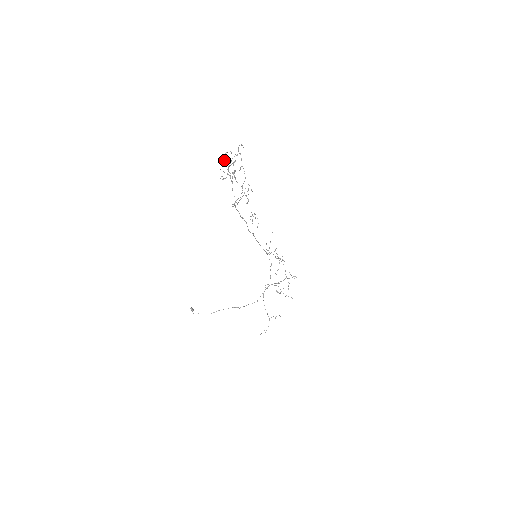
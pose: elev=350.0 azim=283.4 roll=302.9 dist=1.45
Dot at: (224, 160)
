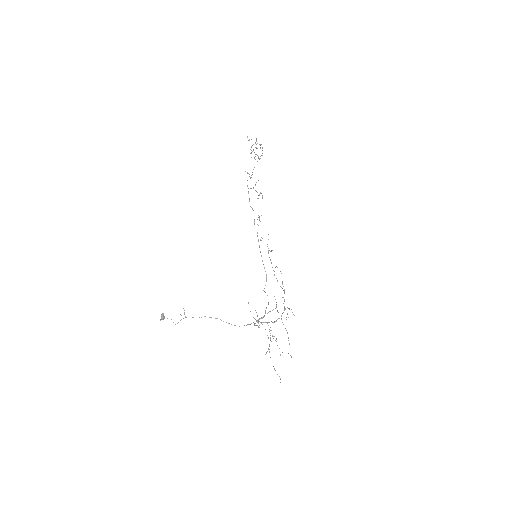
Dot at: occluded
